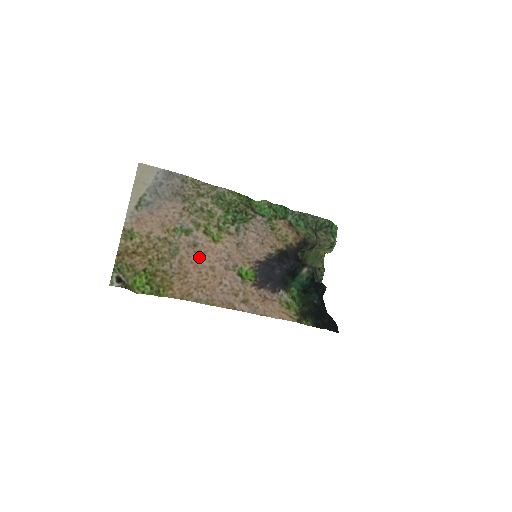
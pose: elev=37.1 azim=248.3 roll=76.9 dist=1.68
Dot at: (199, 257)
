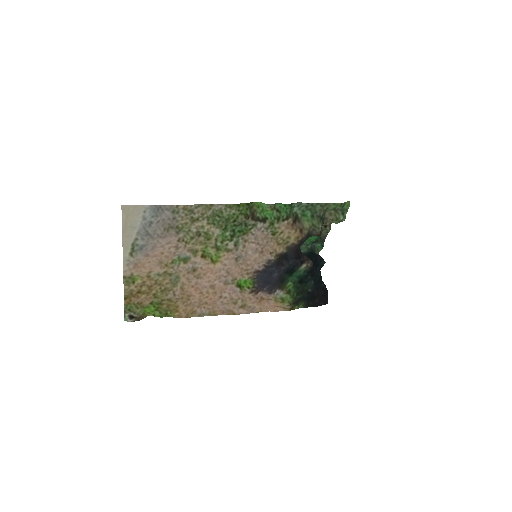
Dot at: (199, 280)
